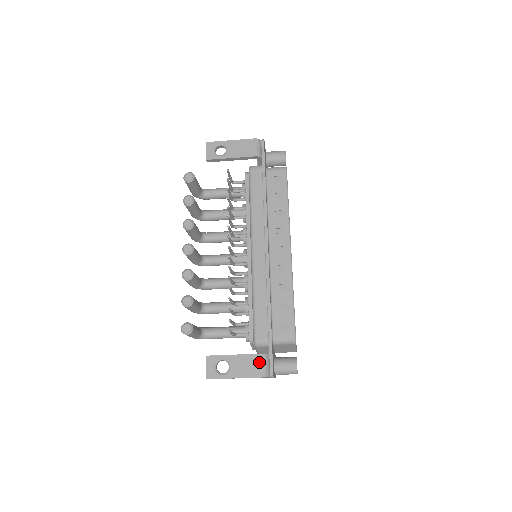
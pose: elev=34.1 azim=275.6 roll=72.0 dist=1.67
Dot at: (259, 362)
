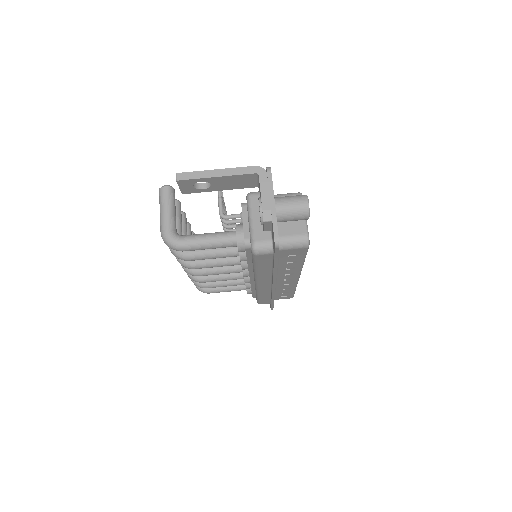
Dot at: occluded
